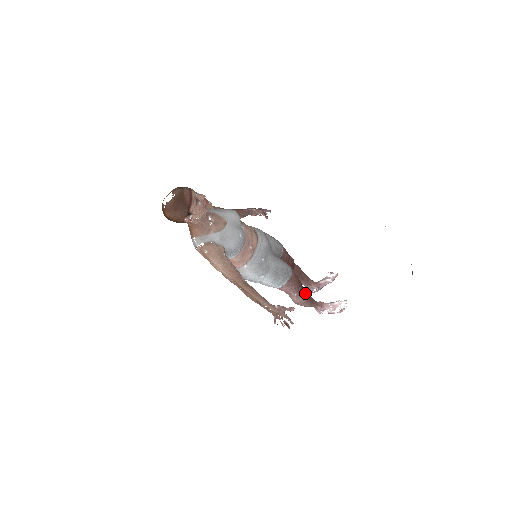
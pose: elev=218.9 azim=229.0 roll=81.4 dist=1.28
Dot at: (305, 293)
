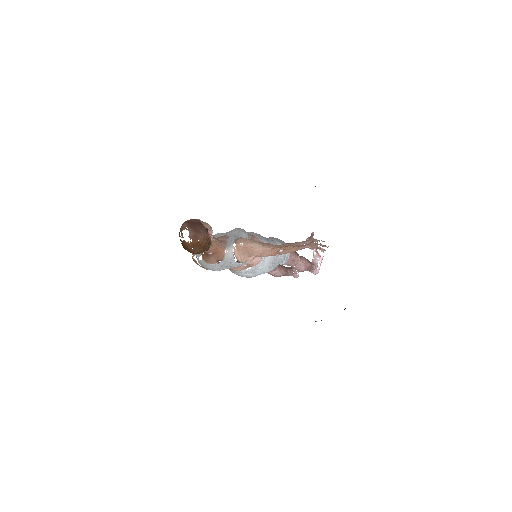
Dot at: occluded
